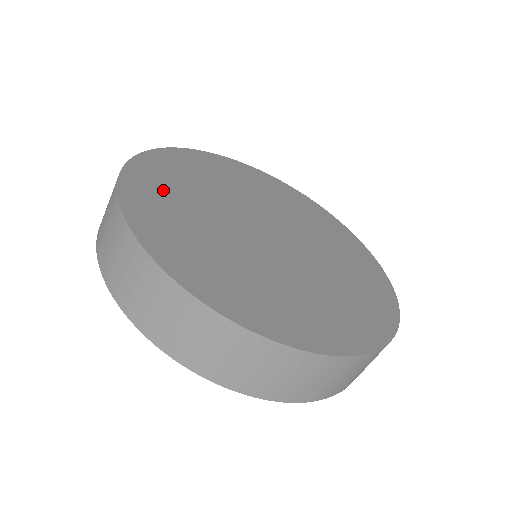
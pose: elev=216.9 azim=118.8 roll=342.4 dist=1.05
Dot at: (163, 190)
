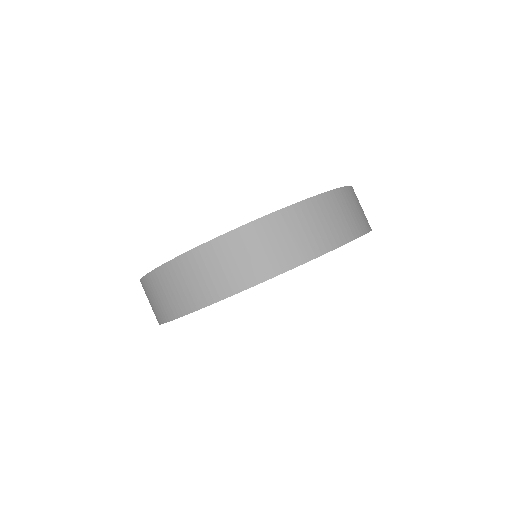
Dot at: occluded
